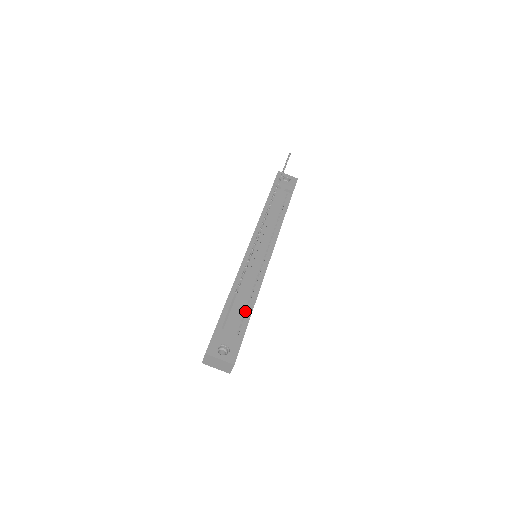
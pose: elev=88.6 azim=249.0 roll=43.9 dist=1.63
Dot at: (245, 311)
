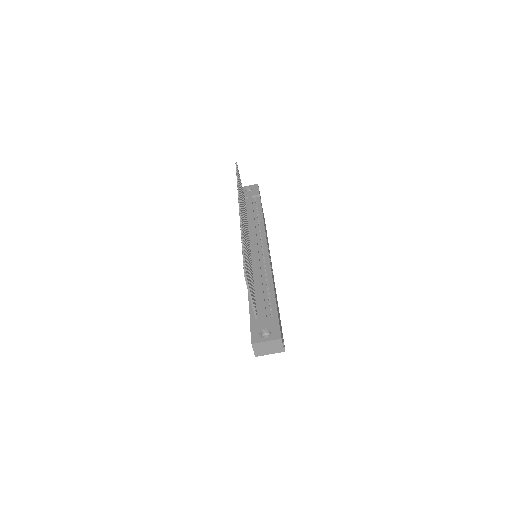
Dot at: (268, 297)
